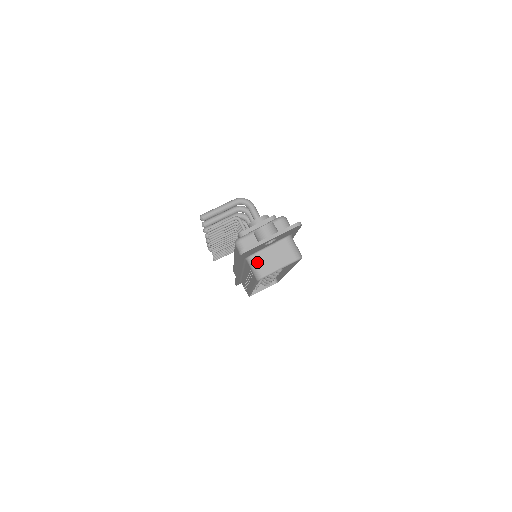
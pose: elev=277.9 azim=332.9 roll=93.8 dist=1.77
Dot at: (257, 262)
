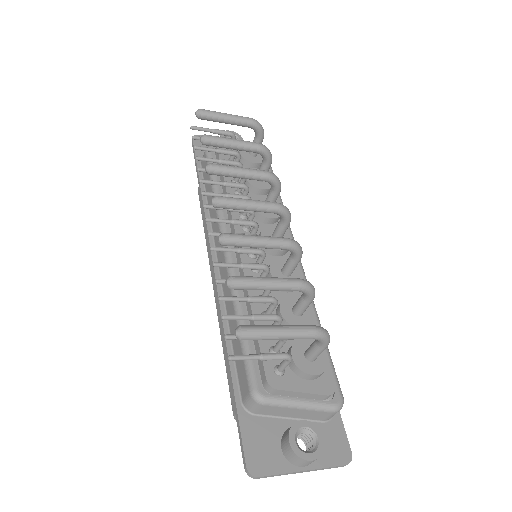
Dot at: occluded
